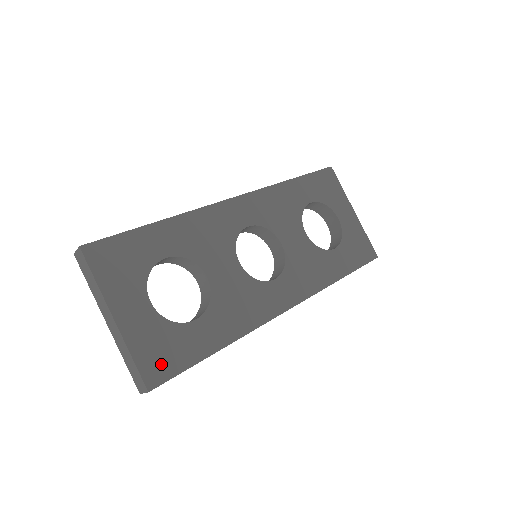
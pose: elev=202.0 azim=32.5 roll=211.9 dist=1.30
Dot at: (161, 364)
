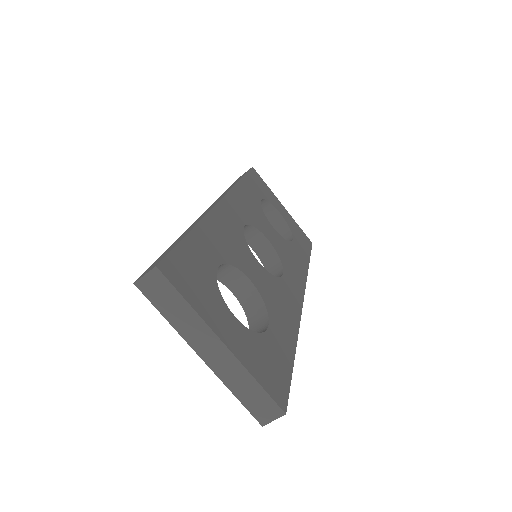
Dot at: (276, 381)
